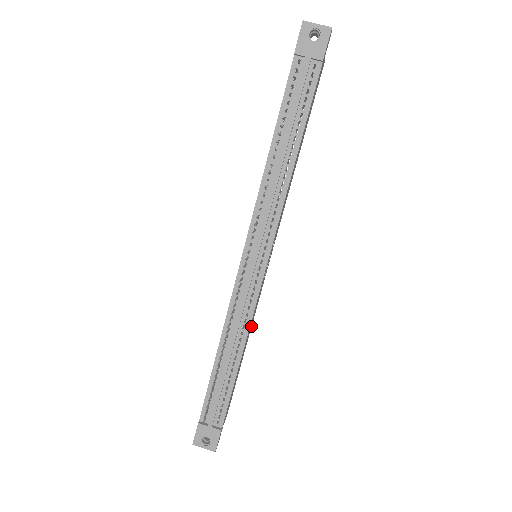
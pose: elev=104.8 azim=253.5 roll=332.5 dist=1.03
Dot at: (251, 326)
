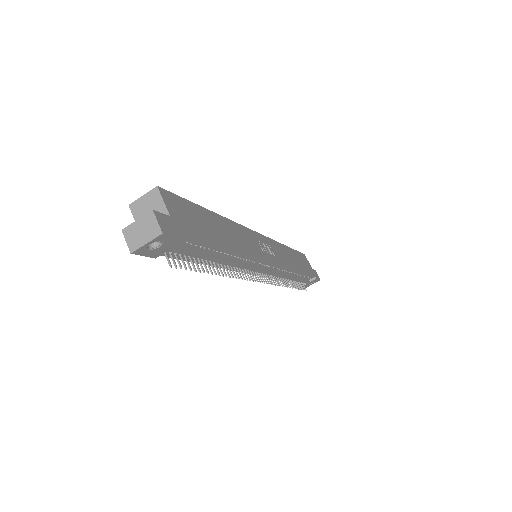
Dot at: (282, 247)
